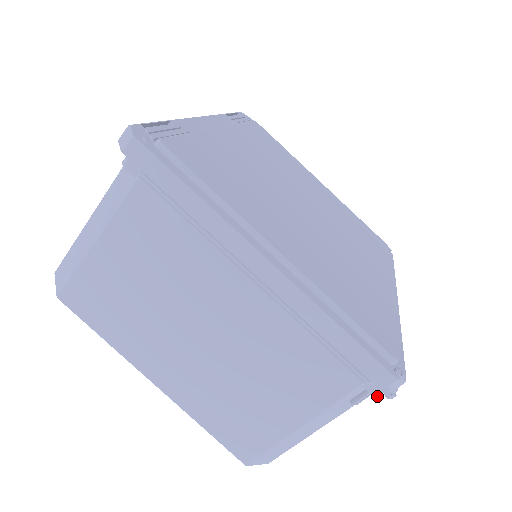
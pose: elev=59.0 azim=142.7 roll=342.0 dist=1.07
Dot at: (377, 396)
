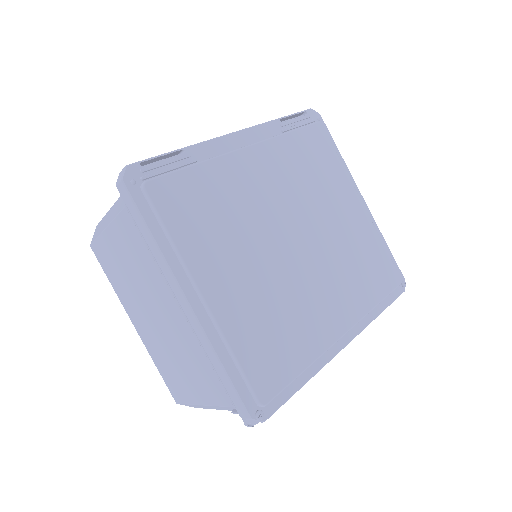
Dot at: occluded
